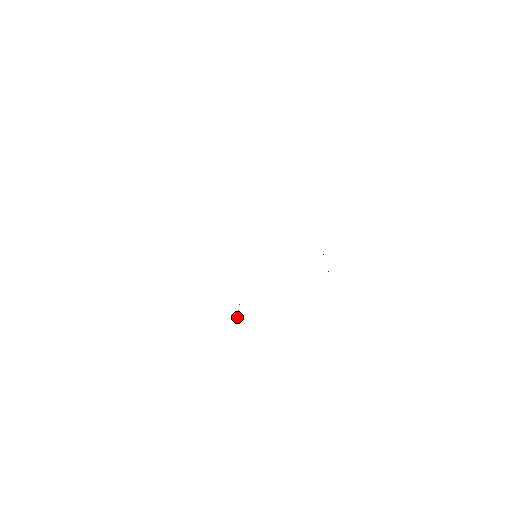
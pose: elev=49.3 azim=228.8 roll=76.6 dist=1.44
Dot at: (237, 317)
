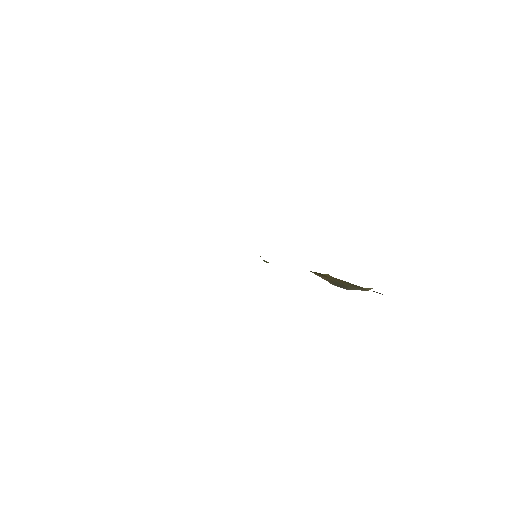
Dot at: (267, 262)
